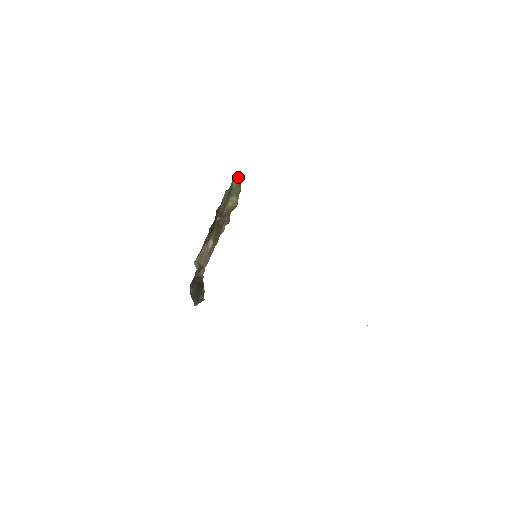
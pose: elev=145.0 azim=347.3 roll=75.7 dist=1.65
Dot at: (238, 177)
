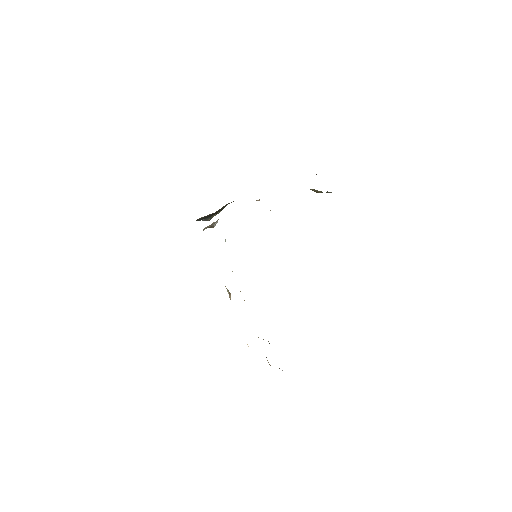
Dot at: occluded
